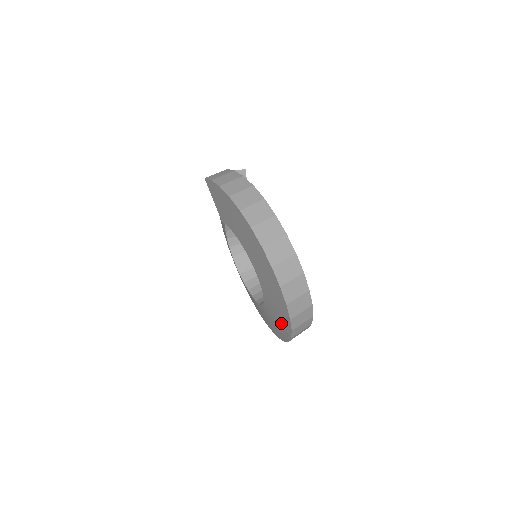
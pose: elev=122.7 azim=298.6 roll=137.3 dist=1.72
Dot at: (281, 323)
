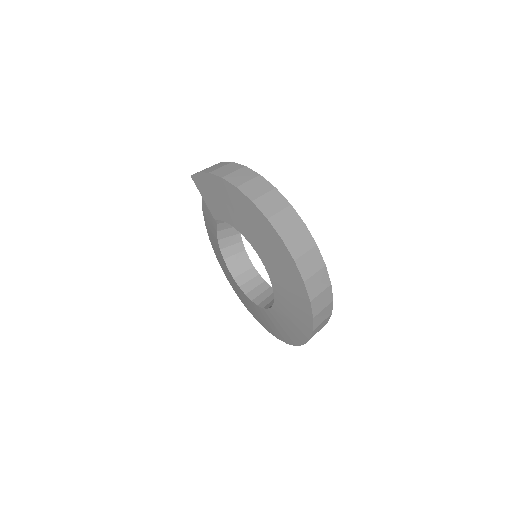
Dot at: (298, 316)
